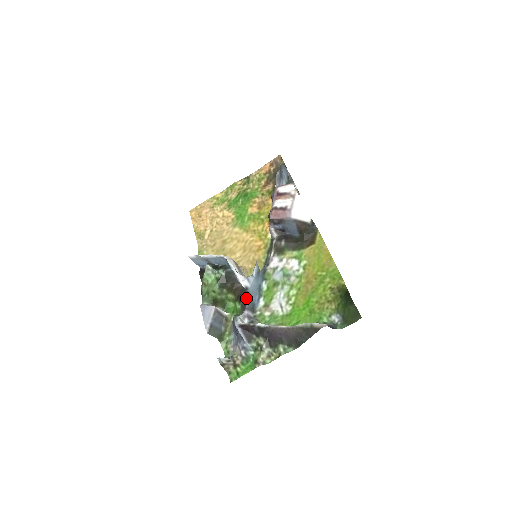
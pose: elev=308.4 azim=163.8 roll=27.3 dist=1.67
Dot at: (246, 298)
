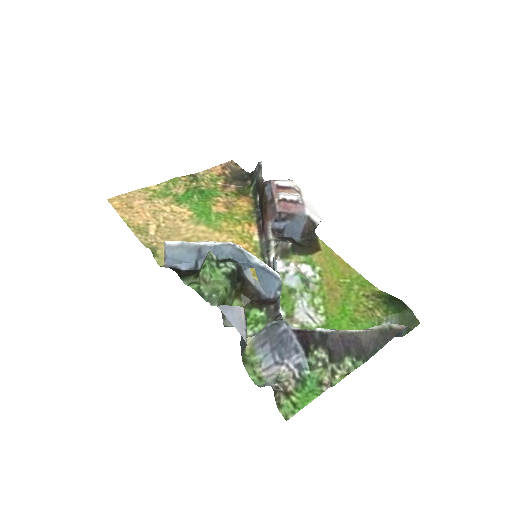
Dot at: (274, 301)
